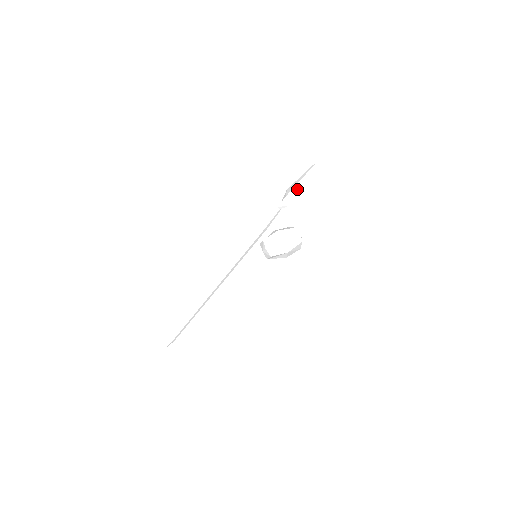
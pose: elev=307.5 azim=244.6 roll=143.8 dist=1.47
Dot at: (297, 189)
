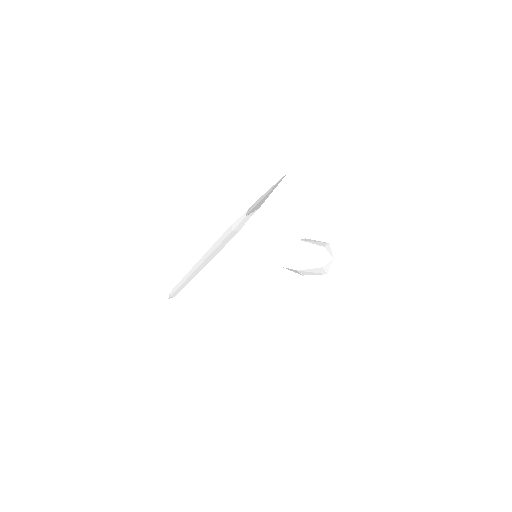
Dot at: (260, 200)
